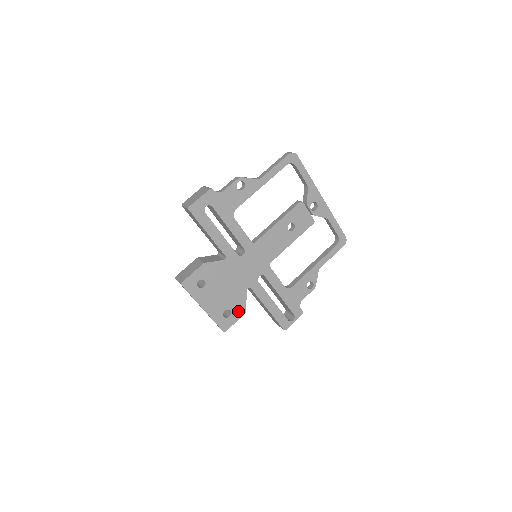
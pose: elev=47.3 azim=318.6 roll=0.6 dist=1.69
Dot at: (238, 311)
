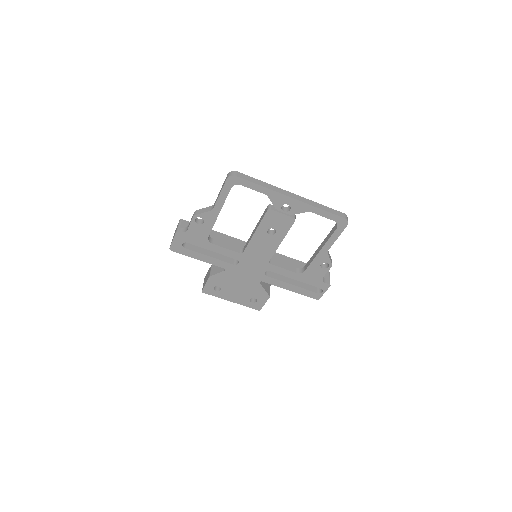
Dot at: (262, 297)
